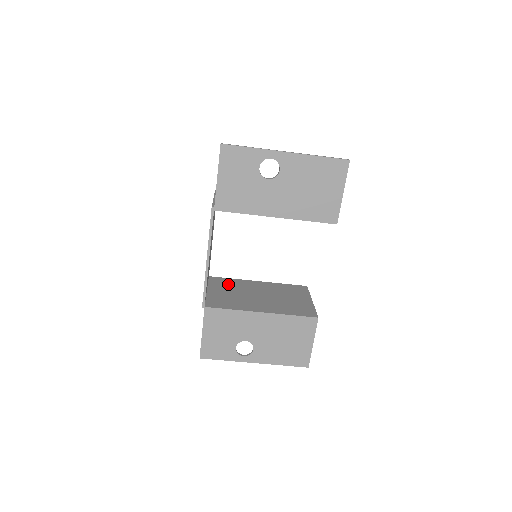
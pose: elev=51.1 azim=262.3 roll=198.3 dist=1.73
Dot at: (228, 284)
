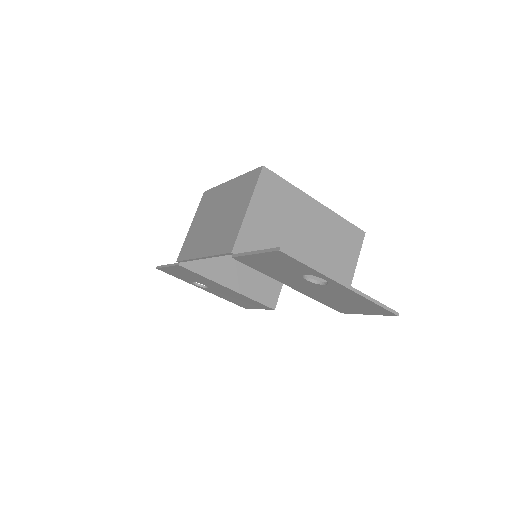
Dot at: occluded
